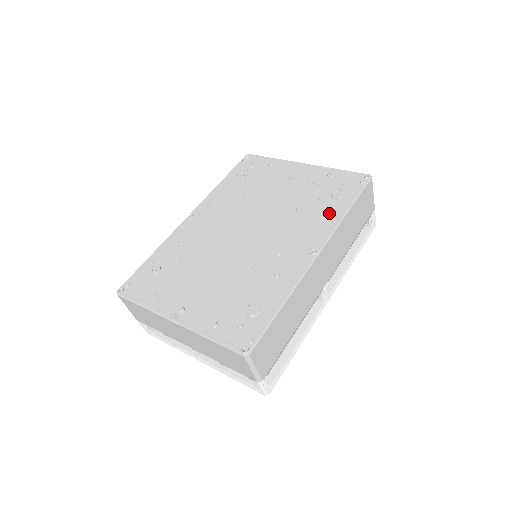
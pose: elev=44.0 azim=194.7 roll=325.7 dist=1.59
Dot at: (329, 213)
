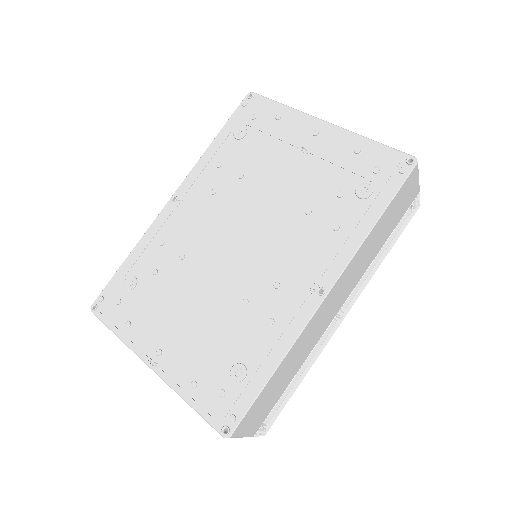
Dot at: (348, 225)
